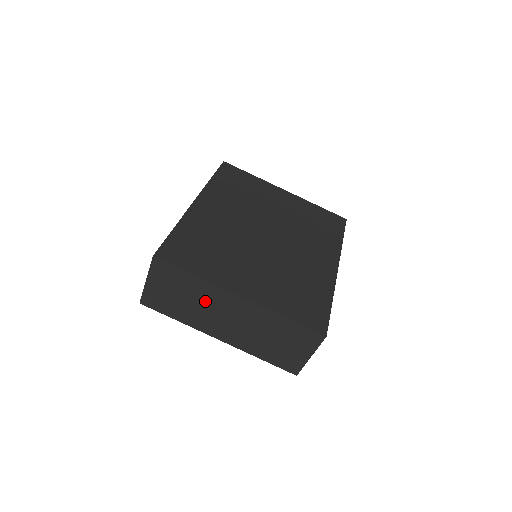
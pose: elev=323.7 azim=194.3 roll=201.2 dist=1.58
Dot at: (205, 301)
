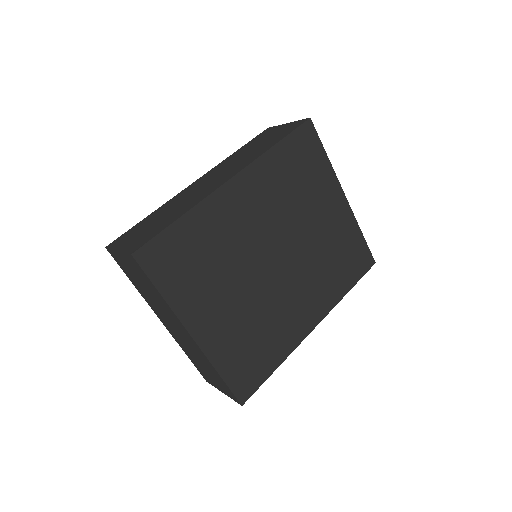
Dot at: (162, 307)
